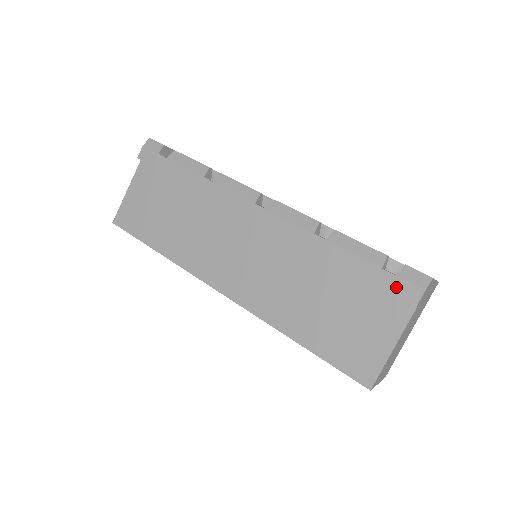
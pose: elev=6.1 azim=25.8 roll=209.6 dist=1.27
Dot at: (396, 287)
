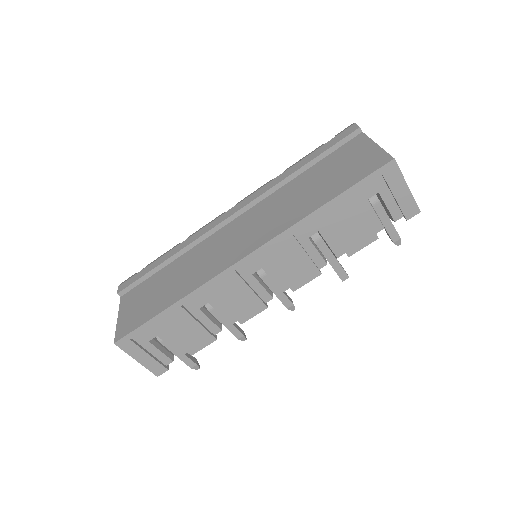
Dot at: (341, 137)
